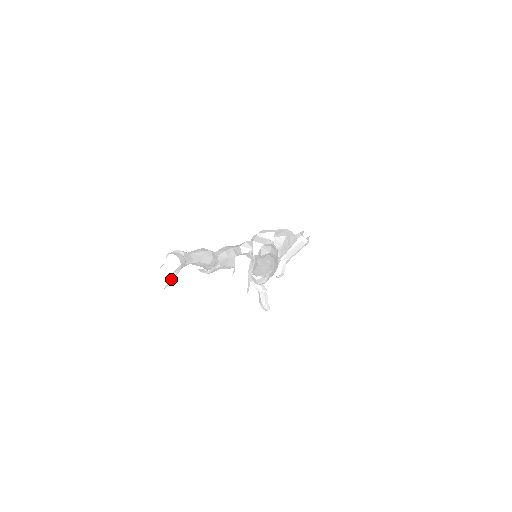
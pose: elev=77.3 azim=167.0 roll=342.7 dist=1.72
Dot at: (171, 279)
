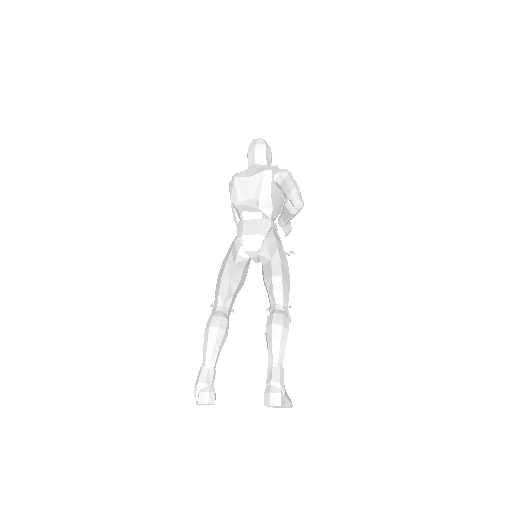
Dot at: occluded
